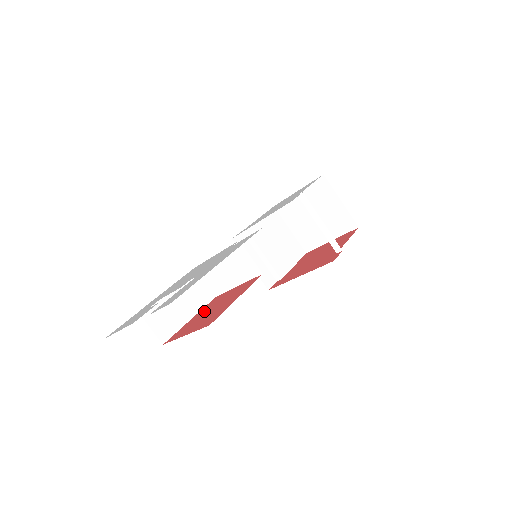
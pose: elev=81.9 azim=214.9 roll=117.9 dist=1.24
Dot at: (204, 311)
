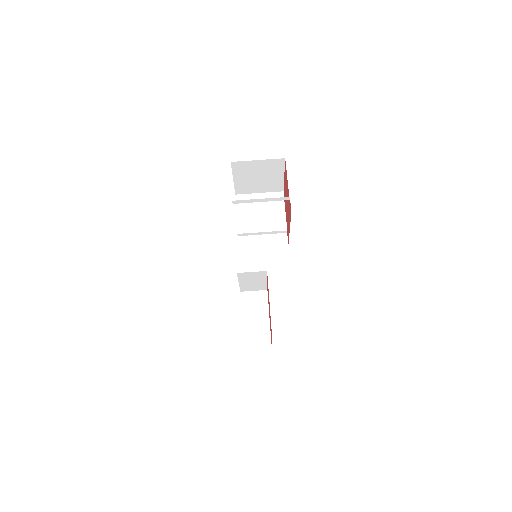
Dot at: occluded
